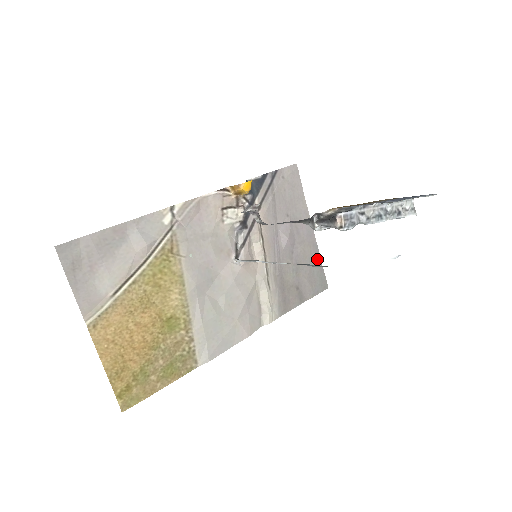
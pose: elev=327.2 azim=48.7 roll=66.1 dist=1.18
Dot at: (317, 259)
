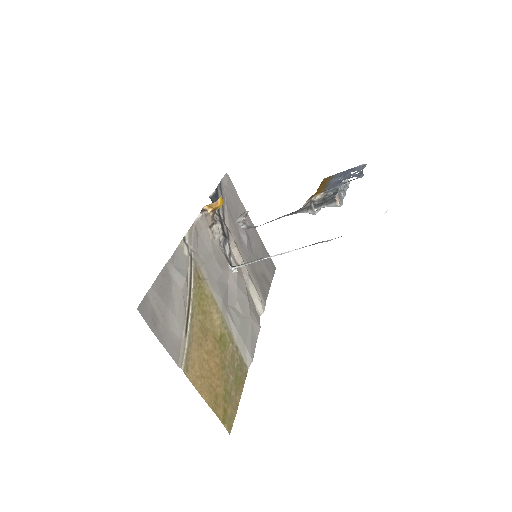
Dot at: (263, 247)
